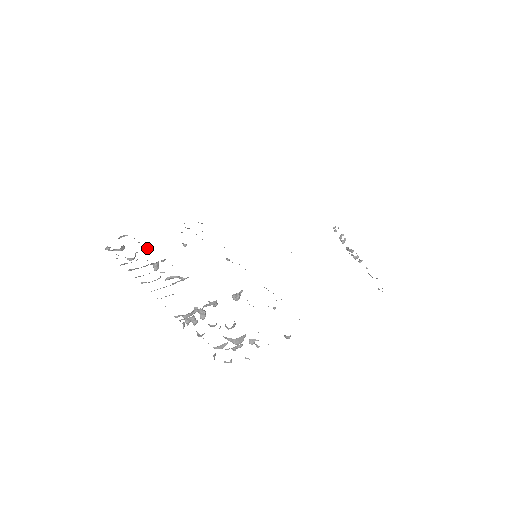
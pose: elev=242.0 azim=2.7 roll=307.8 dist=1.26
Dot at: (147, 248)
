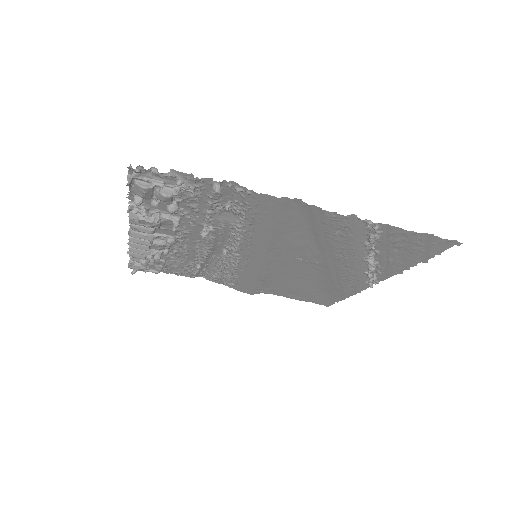
Dot at: (162, 260)
